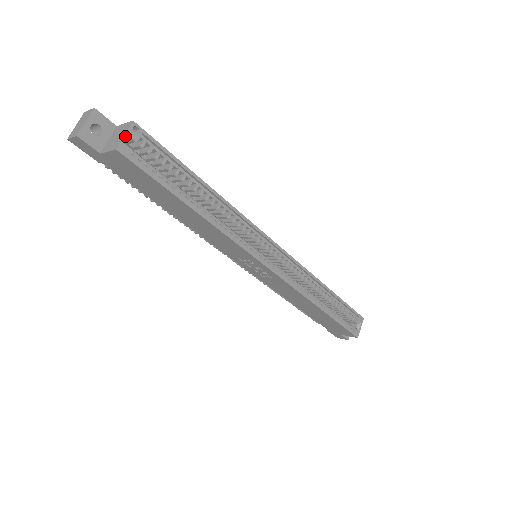
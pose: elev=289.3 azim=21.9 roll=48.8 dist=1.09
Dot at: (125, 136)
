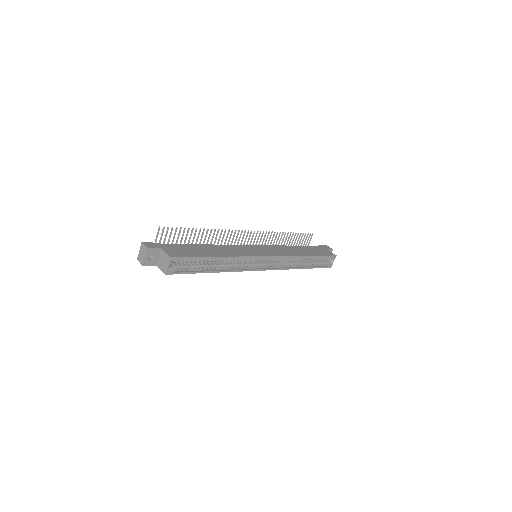
Dot at: (168, 266)
